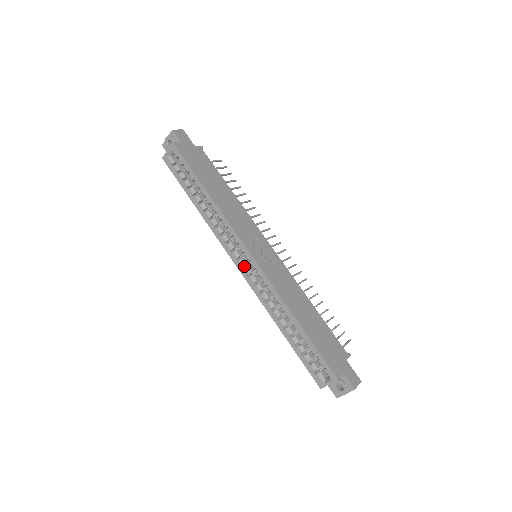
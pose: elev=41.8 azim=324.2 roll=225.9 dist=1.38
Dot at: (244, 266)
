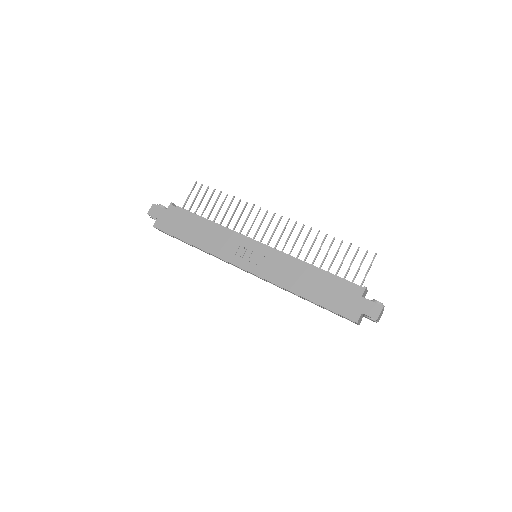
Dot at: occluded
